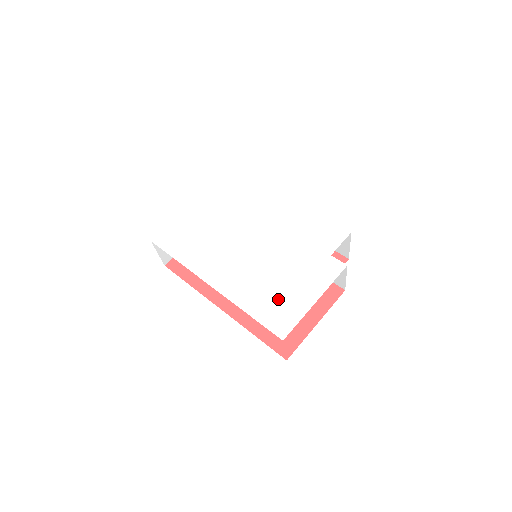
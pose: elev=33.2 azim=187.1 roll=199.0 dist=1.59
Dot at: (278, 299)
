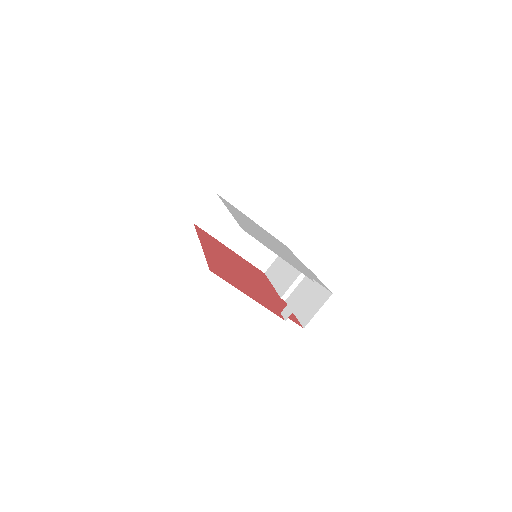
Dot at: occluded
